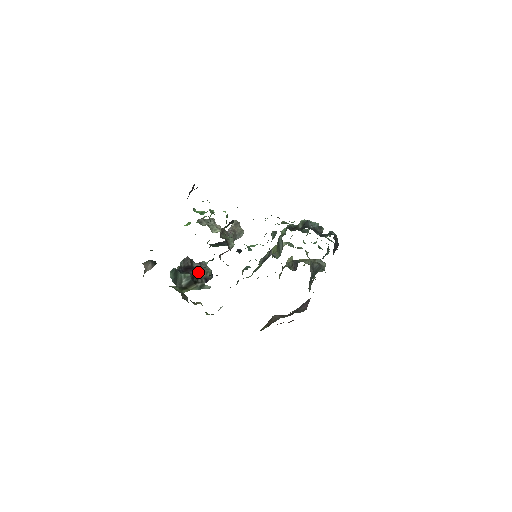
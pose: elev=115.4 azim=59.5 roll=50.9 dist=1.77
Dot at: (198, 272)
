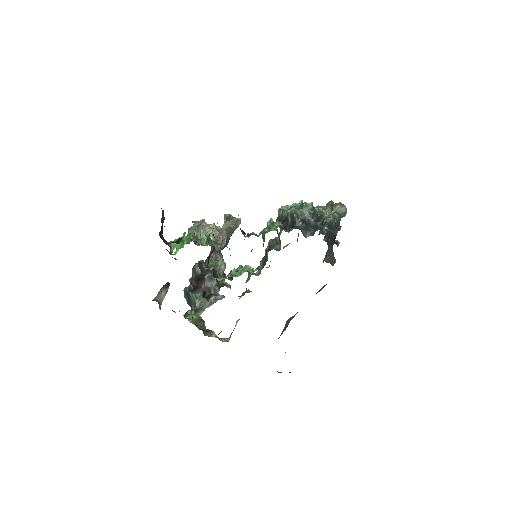
Dot at: (208, 283)
